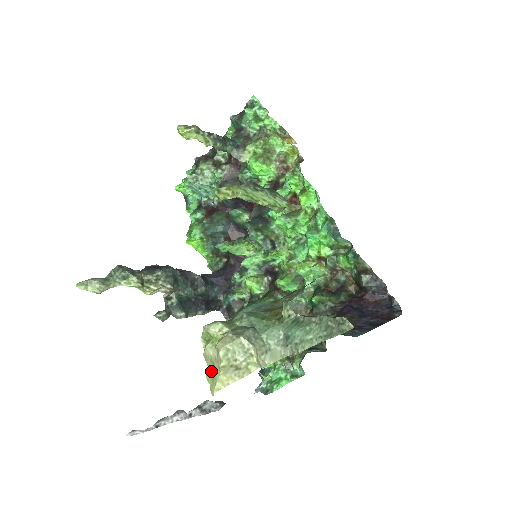
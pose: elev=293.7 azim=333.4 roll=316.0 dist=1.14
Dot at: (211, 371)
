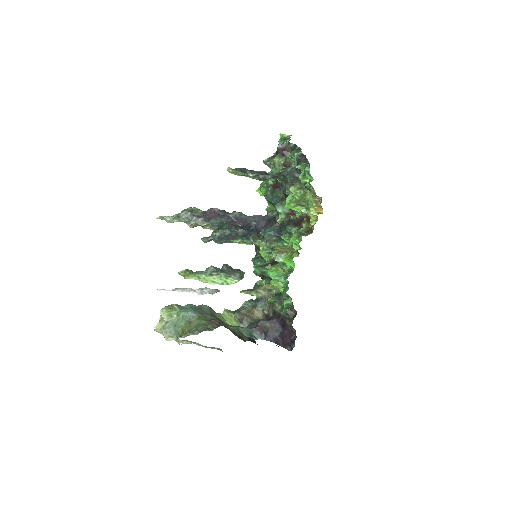
Dot at: occluded
